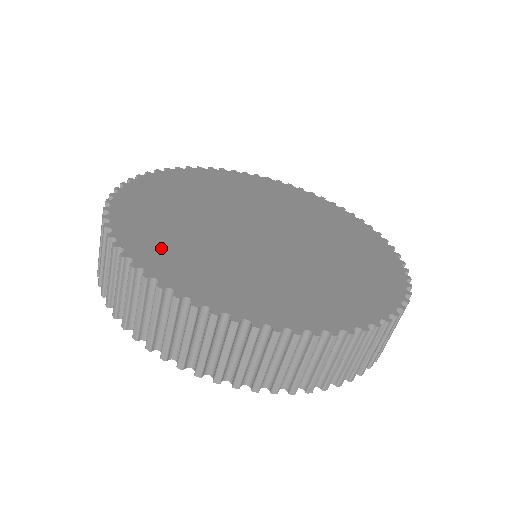
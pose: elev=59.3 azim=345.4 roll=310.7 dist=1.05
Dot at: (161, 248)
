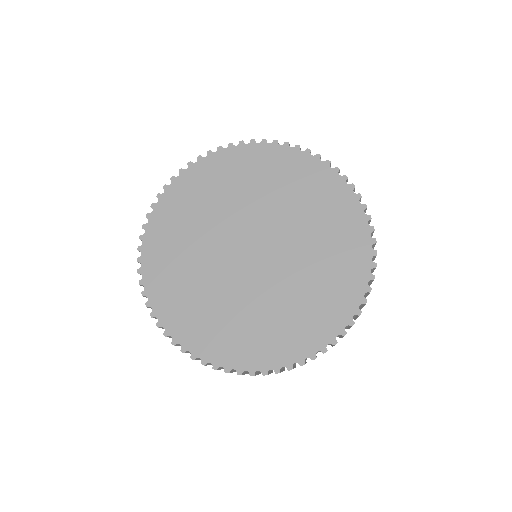
Dot at: (167, 231)
